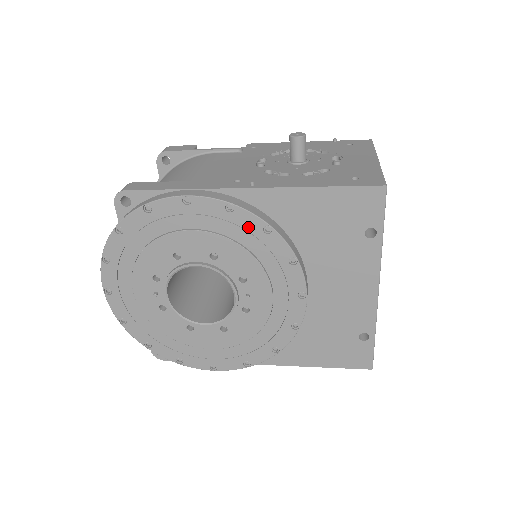
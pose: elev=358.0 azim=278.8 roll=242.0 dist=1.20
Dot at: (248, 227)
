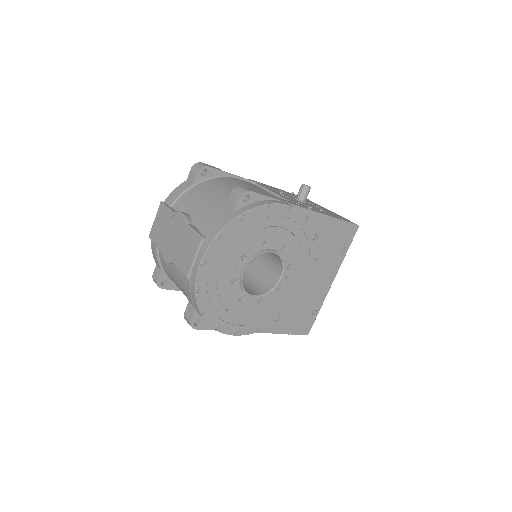
Dot at: (307, 233)
